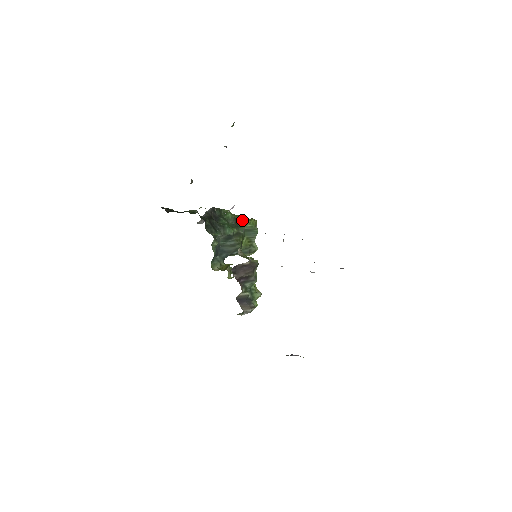
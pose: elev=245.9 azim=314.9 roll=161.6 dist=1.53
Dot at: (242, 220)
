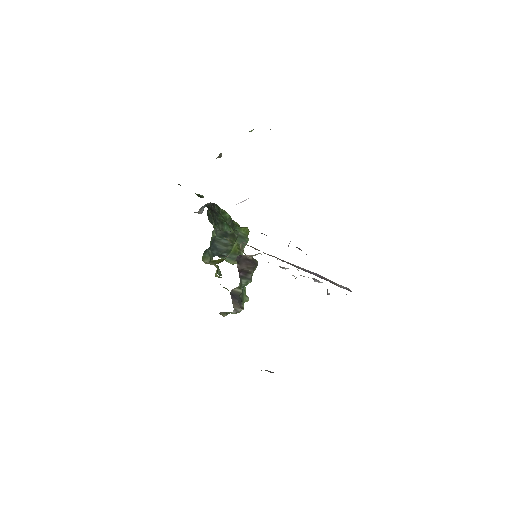
Dot at: (237, 225)
